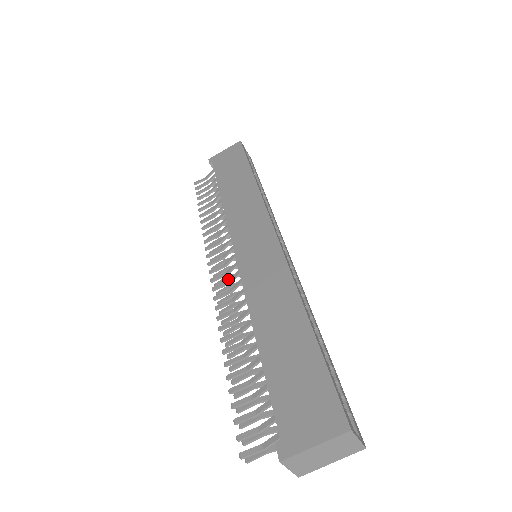
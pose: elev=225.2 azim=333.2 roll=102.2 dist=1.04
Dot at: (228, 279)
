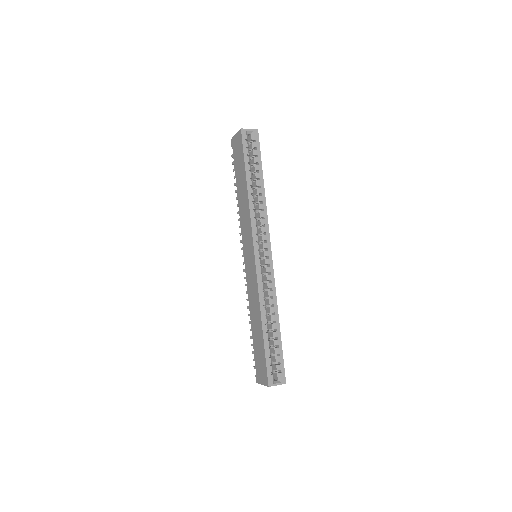
Dot at: occluded
